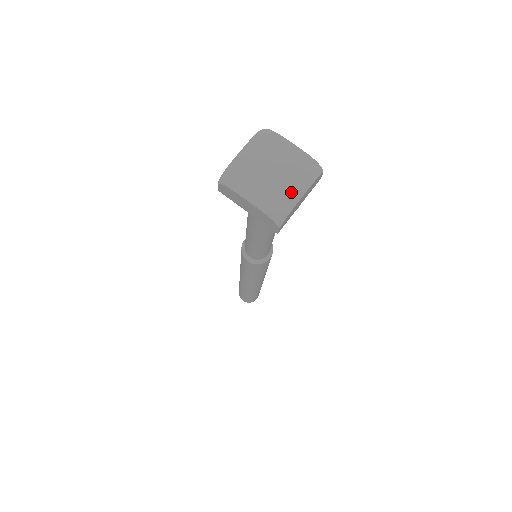
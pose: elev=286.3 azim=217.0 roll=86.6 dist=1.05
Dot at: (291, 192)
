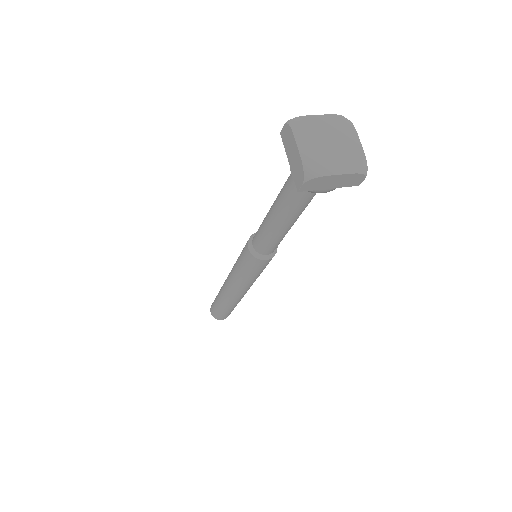
Dot at: (333, 165)
